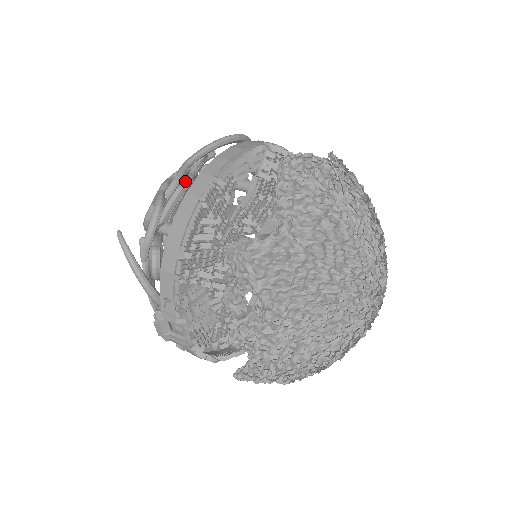
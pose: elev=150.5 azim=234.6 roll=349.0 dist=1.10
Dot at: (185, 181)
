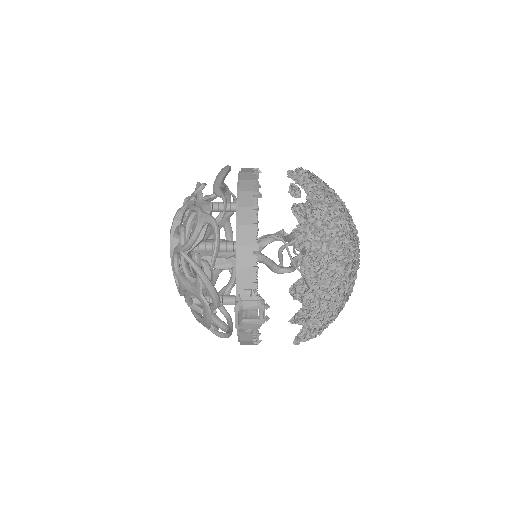
Dot at: (208, 204)
